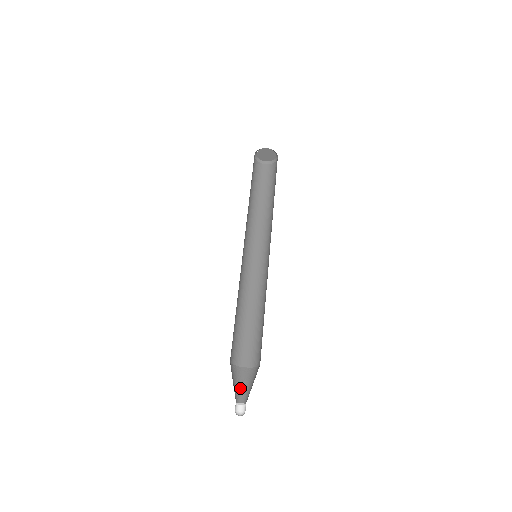
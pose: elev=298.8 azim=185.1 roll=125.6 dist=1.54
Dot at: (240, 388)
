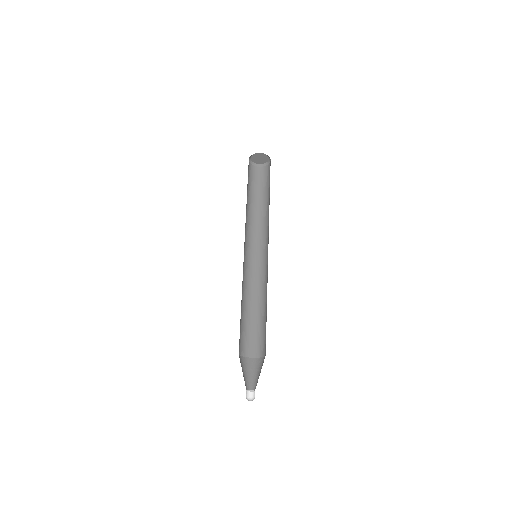
Dot at: (244, 375)
